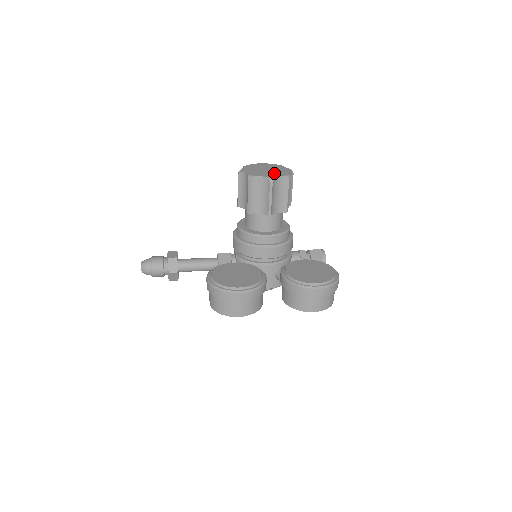
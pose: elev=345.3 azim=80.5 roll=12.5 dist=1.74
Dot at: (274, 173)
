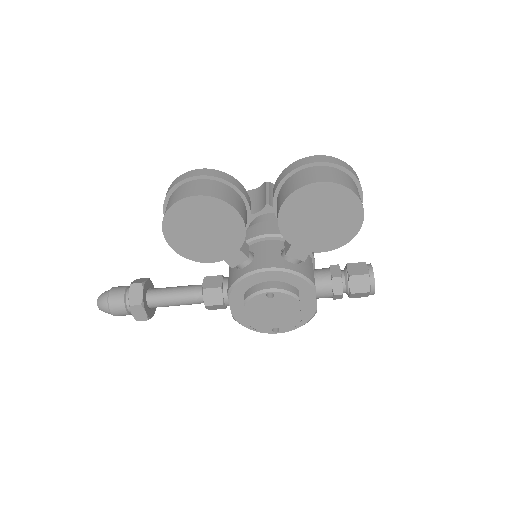
Dot at: occluded
